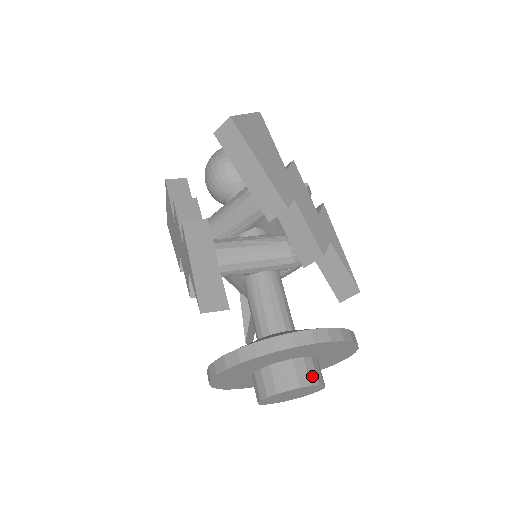
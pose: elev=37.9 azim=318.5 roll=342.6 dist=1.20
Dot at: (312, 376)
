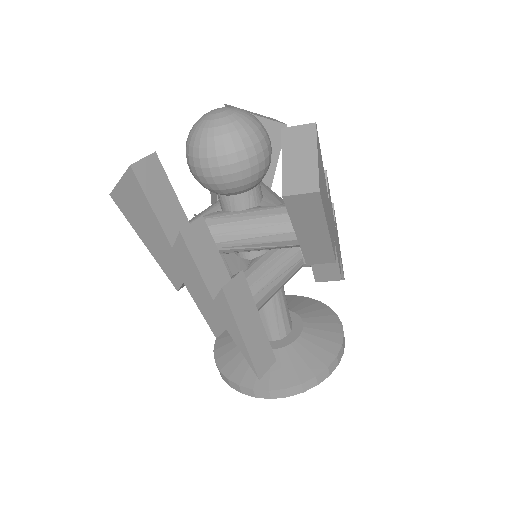
Dot at: occluded
